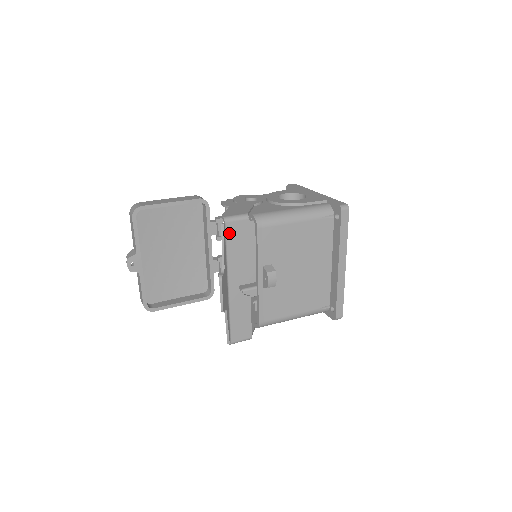
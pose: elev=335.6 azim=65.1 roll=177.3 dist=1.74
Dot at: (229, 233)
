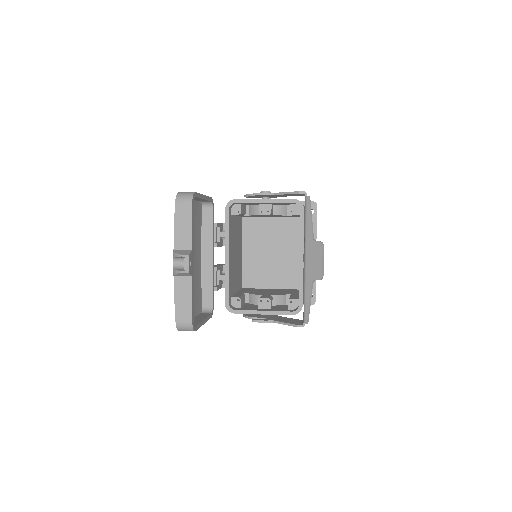
Dot at: occluded
